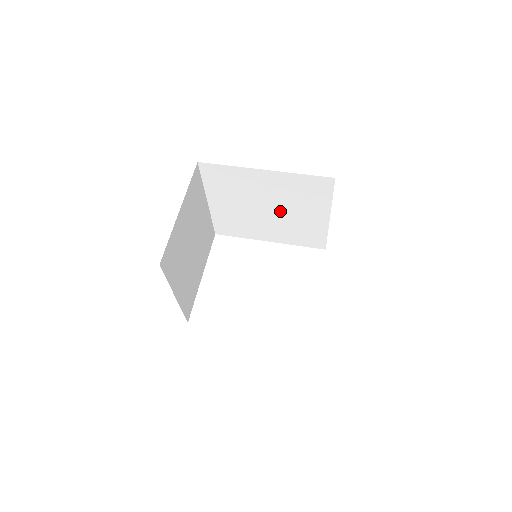
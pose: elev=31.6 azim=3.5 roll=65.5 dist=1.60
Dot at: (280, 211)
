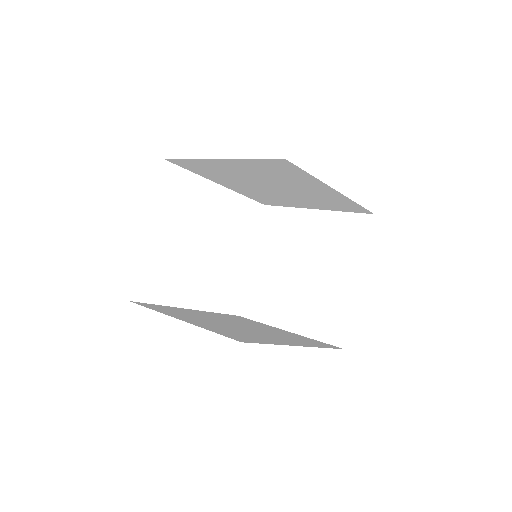
Dot at: (282, 192)
